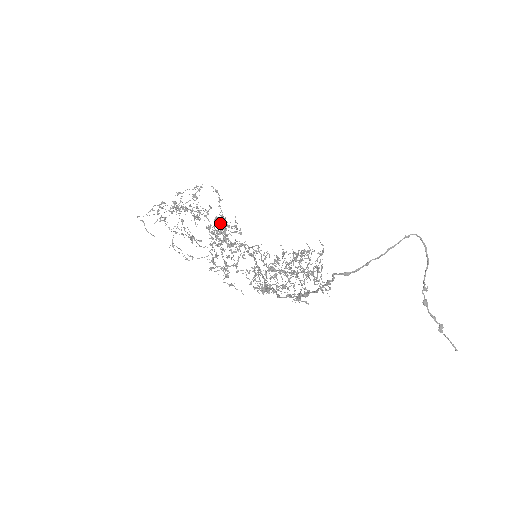
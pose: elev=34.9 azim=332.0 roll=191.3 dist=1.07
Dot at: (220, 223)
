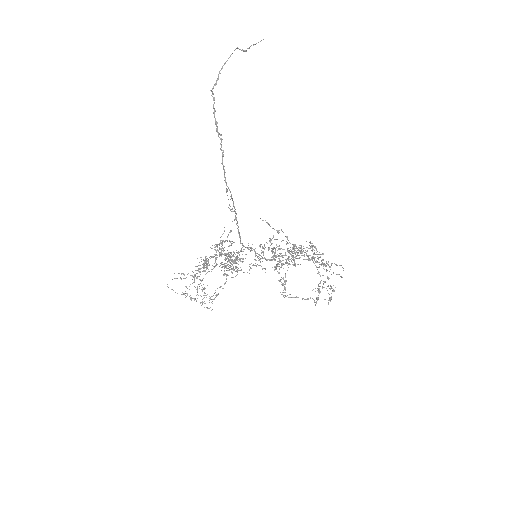
Dot at: occluded
